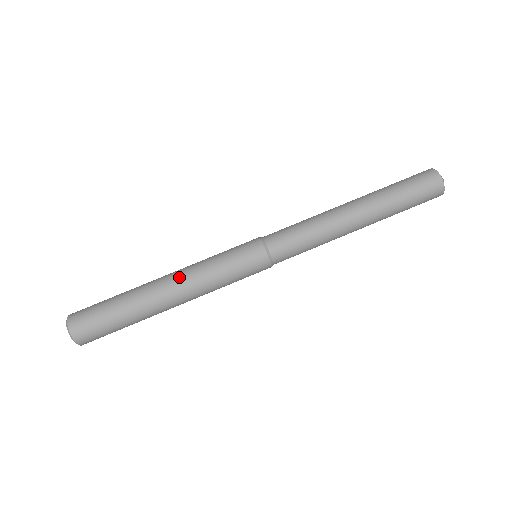
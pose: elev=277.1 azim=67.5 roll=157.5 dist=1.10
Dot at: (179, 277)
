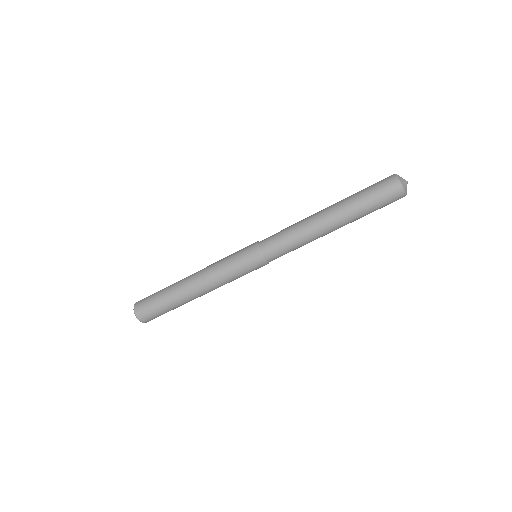
Dot at: (202, 280)
